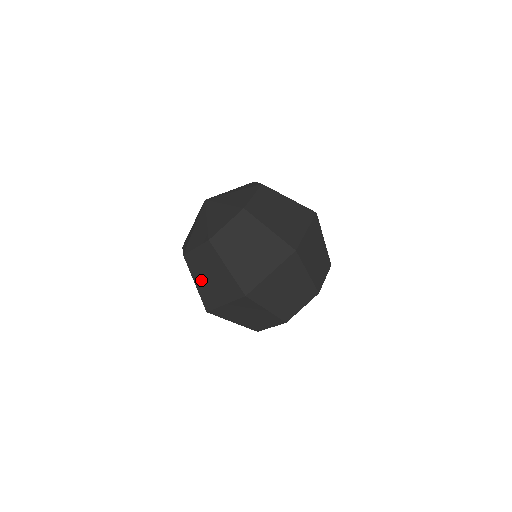
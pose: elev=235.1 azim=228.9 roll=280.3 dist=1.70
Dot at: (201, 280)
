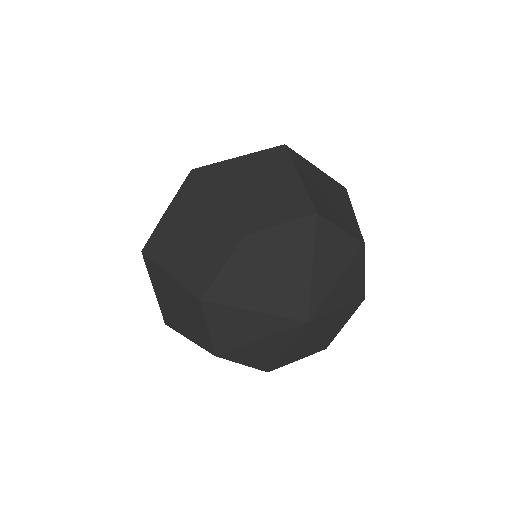
Dot at: occluded
